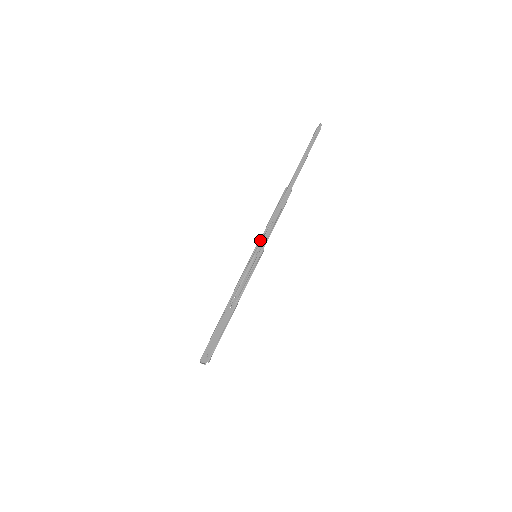
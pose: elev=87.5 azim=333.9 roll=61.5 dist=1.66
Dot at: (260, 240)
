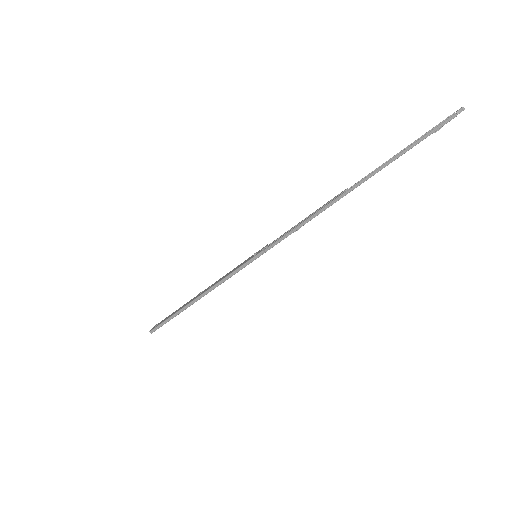
Dot at: (272, 247)
